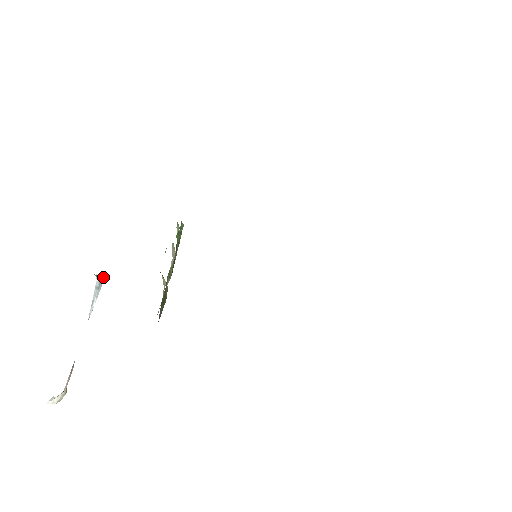
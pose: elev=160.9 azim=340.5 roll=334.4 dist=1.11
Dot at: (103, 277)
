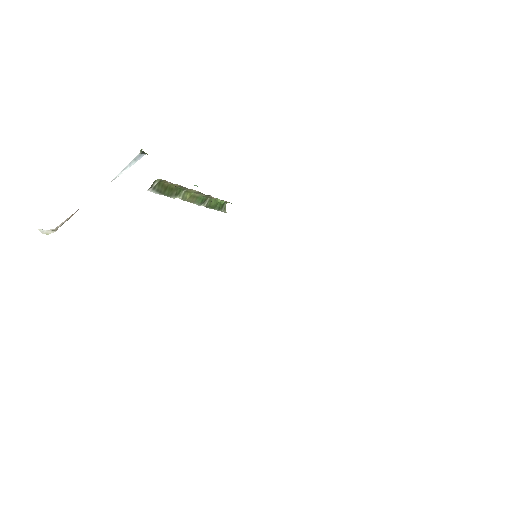
Dot at: (144, 153)
